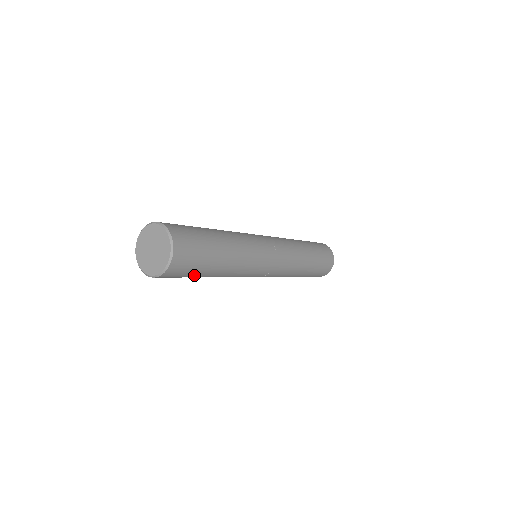
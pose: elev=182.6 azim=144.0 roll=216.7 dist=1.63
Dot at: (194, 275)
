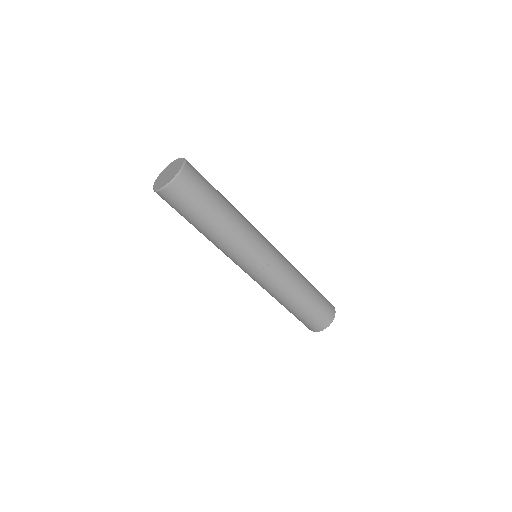
Dot at: (187, 215)
